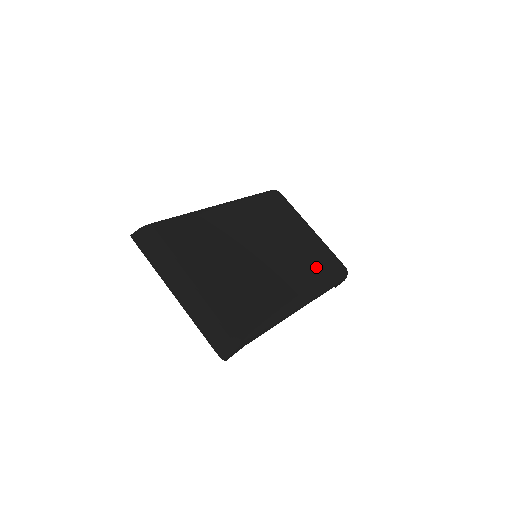
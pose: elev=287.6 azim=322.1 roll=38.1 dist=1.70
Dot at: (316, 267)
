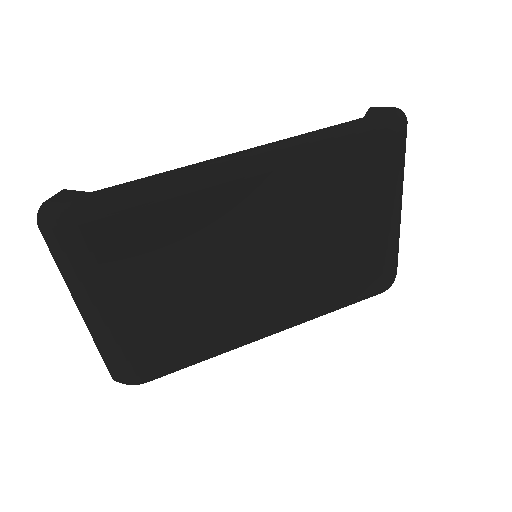
Dot at: (339, 288)
